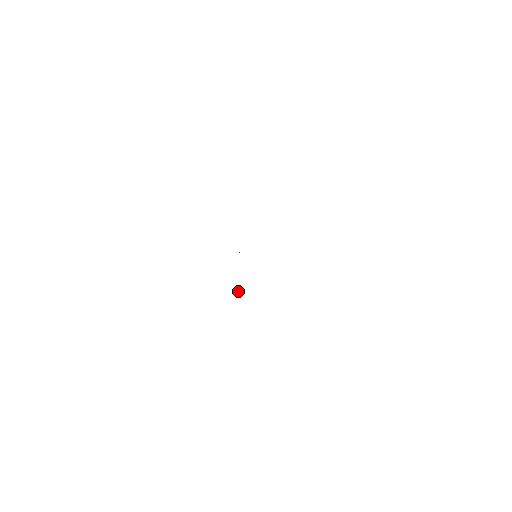
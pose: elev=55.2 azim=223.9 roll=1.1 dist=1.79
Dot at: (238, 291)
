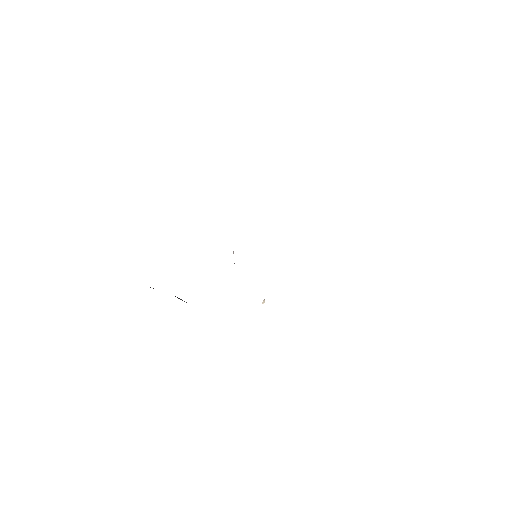
Dot at: (263, 303)
